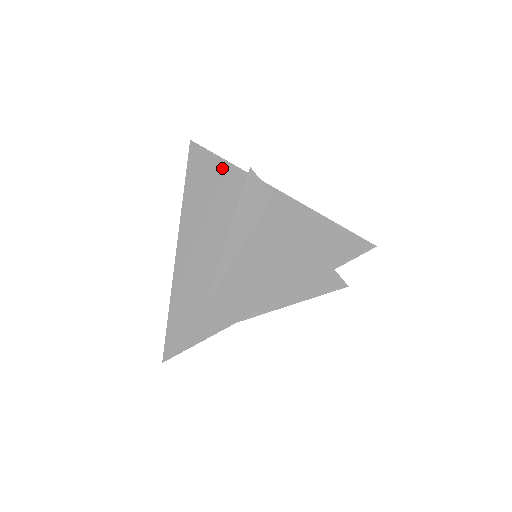
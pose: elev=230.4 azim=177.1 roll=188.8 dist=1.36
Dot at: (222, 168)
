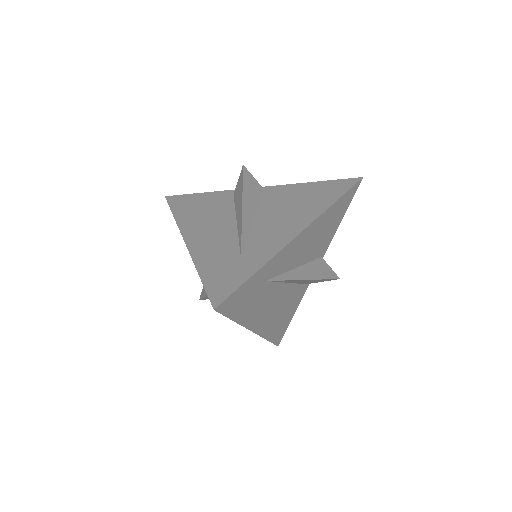
Dot at: (206, 195)
